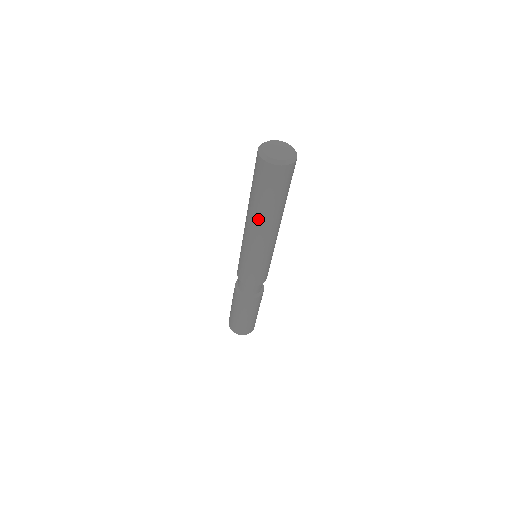
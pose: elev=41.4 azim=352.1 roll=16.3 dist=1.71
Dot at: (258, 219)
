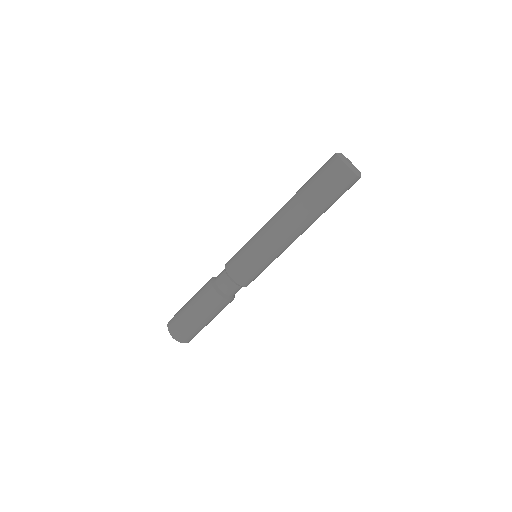
Dot at: (309, 222)
